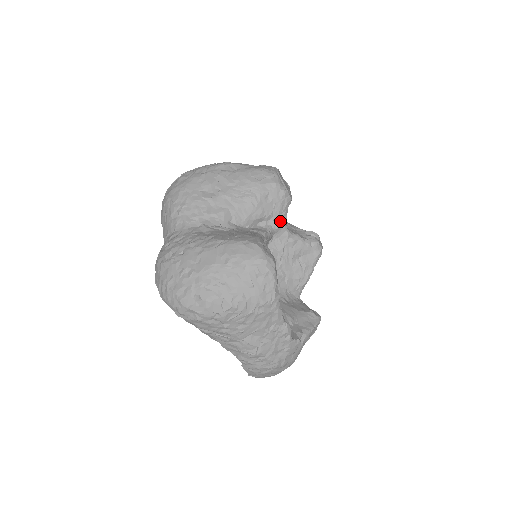
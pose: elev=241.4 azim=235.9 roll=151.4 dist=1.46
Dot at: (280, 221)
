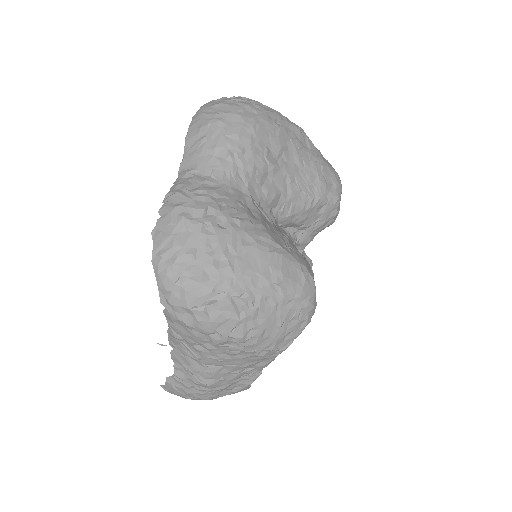
Dot at: (308, 238)
